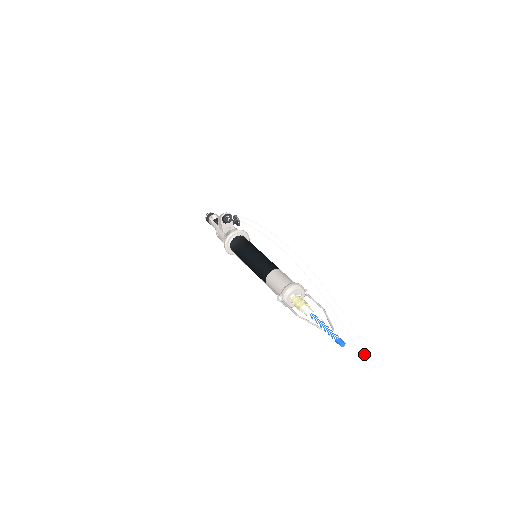
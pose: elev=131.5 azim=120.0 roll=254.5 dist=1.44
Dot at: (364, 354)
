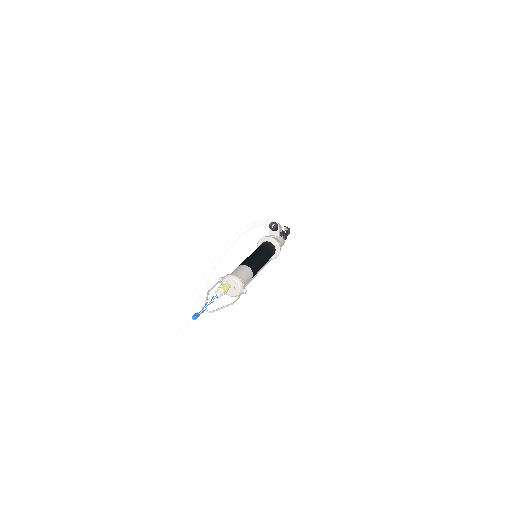
Dot at: (182, 321)
